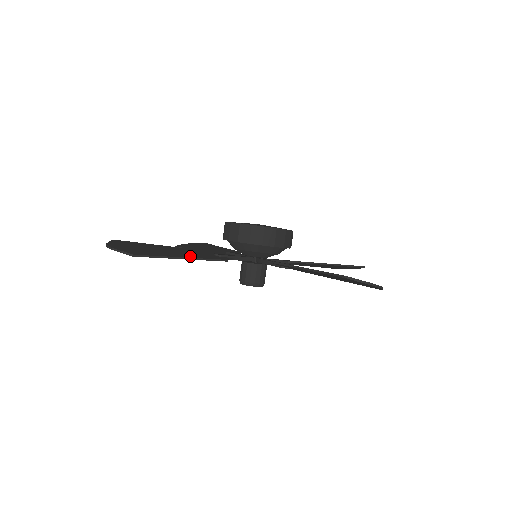
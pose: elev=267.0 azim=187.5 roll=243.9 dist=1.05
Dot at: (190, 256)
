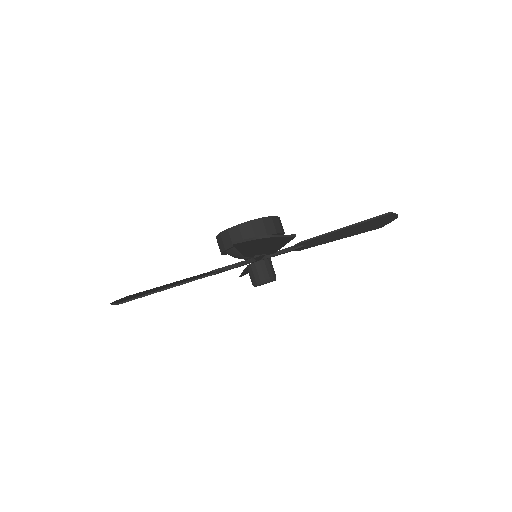
Dot at: occluded
